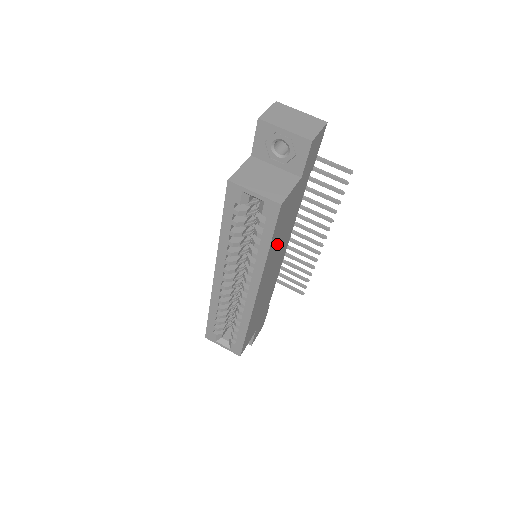
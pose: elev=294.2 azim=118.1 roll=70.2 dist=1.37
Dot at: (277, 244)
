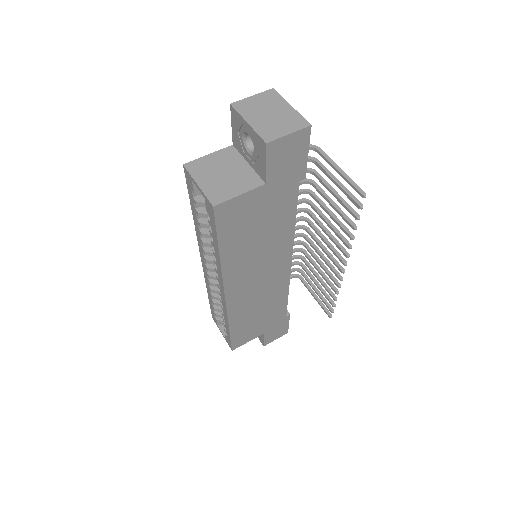
Dot at: (247, 250)
